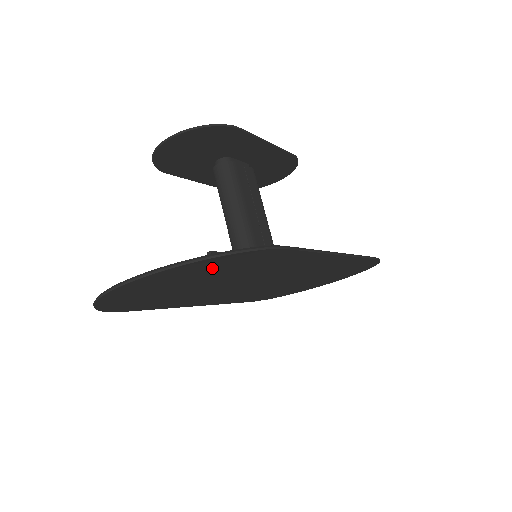
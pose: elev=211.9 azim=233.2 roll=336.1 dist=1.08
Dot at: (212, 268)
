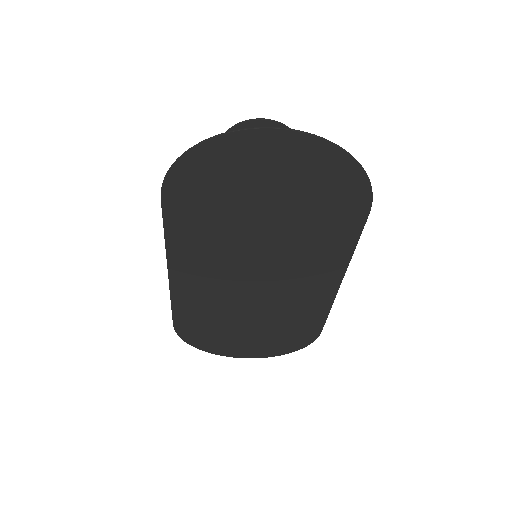
Dot at: (322, 183)
